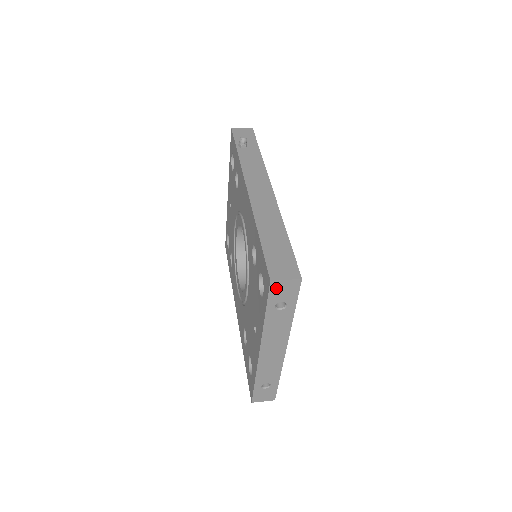
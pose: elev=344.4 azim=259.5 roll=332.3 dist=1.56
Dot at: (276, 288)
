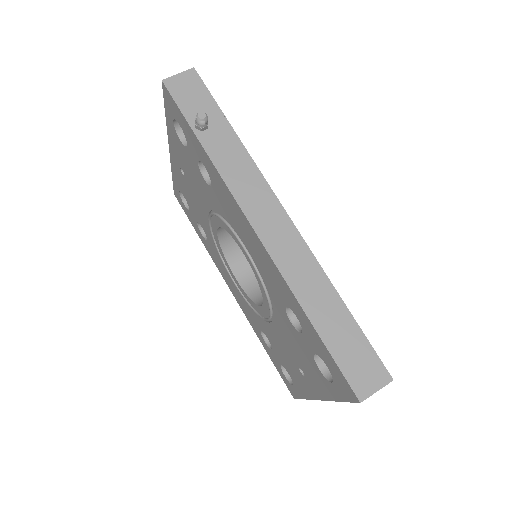
Dot at: occluded
